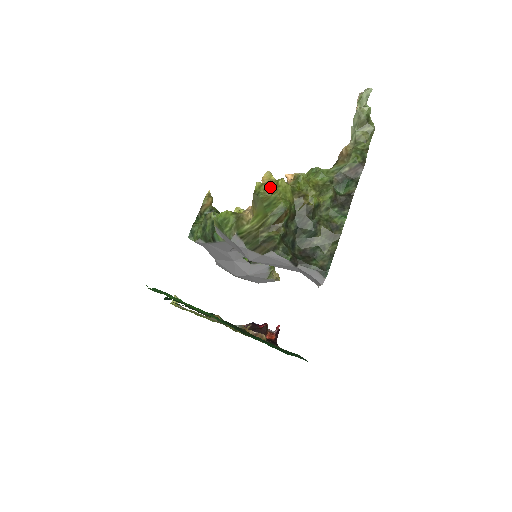
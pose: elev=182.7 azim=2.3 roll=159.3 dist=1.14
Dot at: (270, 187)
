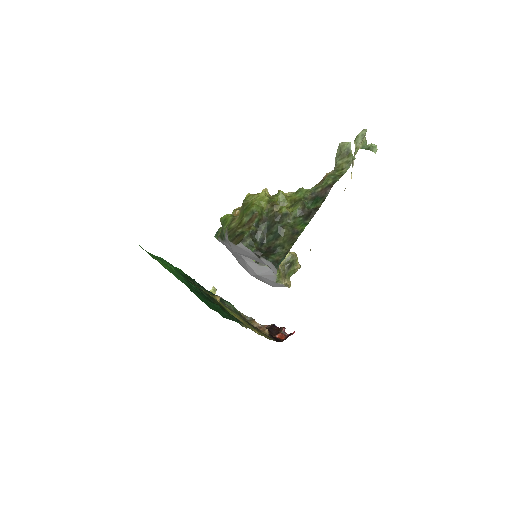
Dot at: (254, 197)
